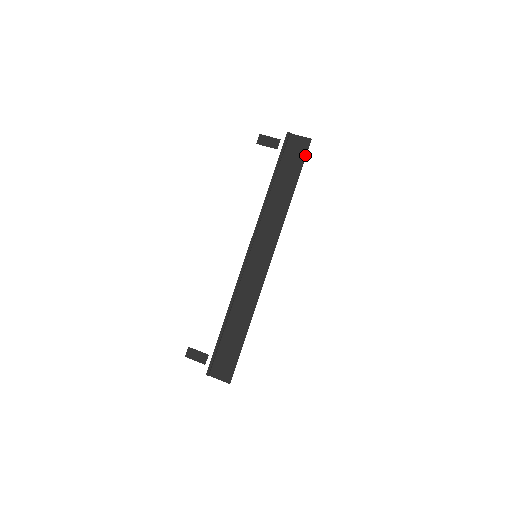
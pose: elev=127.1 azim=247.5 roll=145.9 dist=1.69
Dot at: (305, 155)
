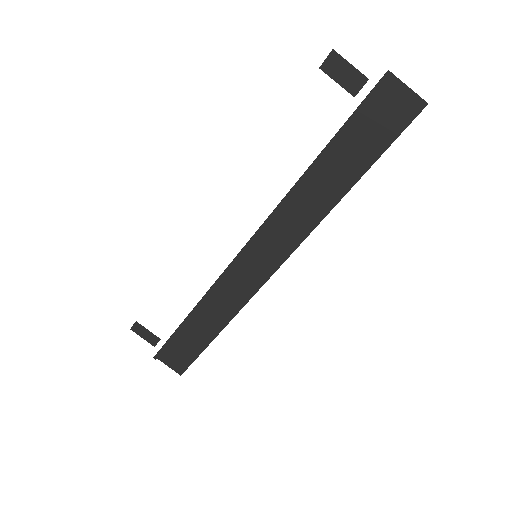
Dot at: (401, 131)
